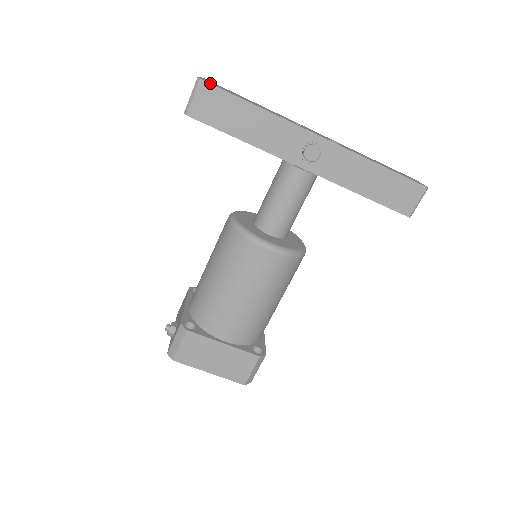
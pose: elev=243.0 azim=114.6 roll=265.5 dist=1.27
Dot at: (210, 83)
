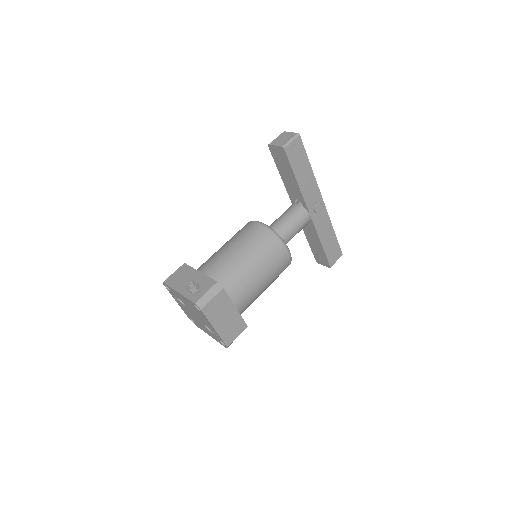
Dot at: occluded
